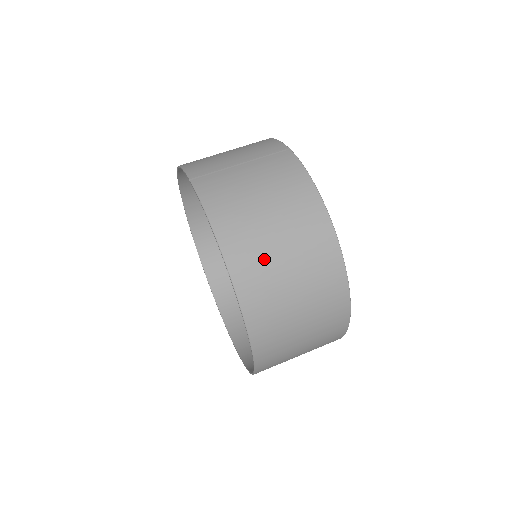
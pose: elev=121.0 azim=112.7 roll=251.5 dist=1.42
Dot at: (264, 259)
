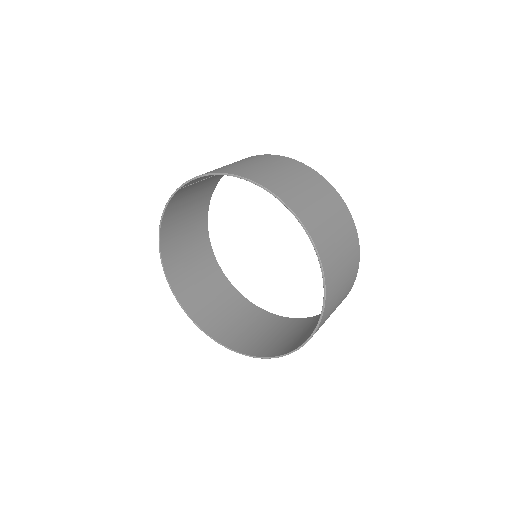
Dot at: (263, 172)
